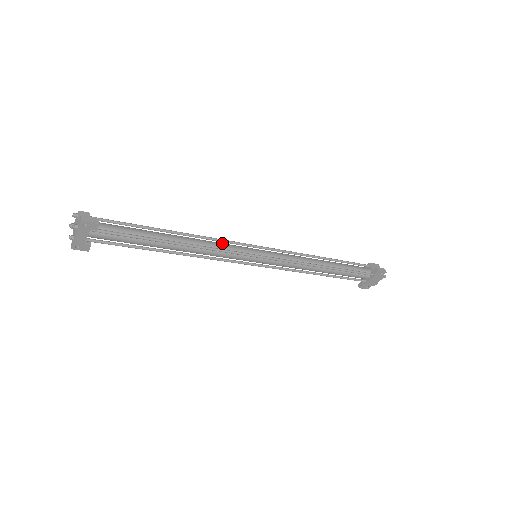
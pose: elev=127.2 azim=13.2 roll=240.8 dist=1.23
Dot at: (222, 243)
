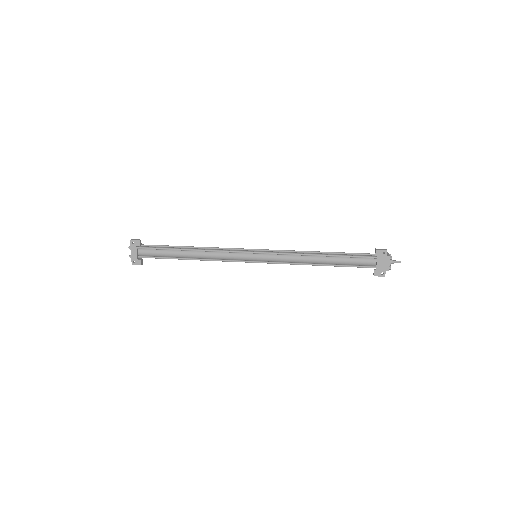
Dot at: occluded
